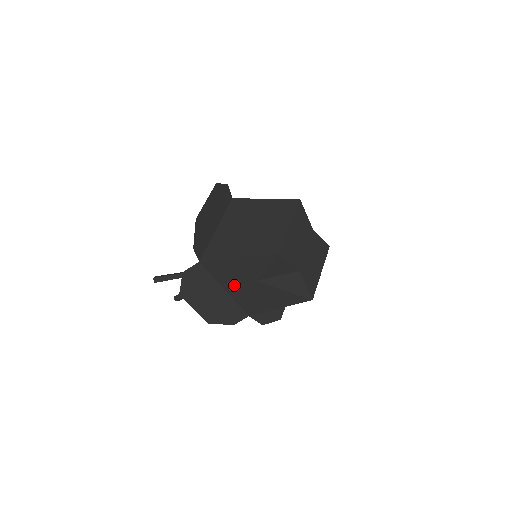
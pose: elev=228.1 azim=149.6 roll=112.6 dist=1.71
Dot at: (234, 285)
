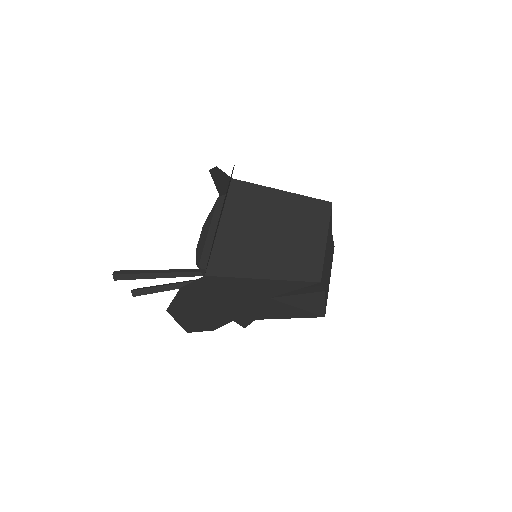
Dot at: (236, 298)
